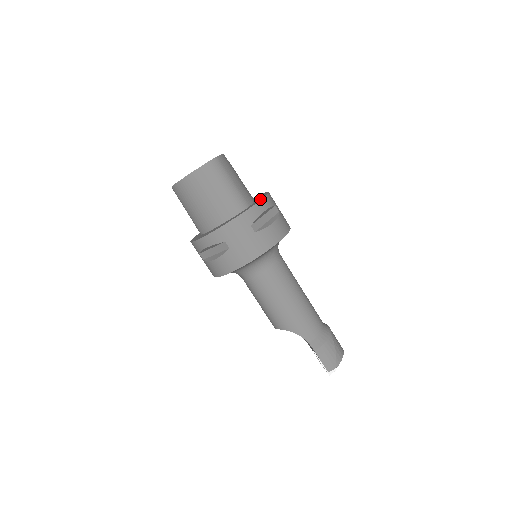
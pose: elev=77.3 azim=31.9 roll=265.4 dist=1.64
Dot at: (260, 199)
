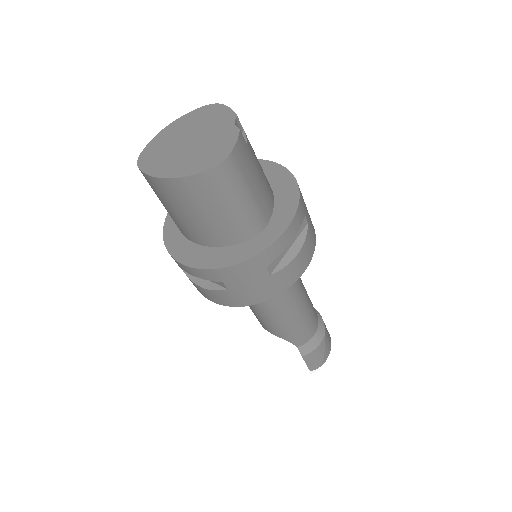
Dot at: (287, 219)
